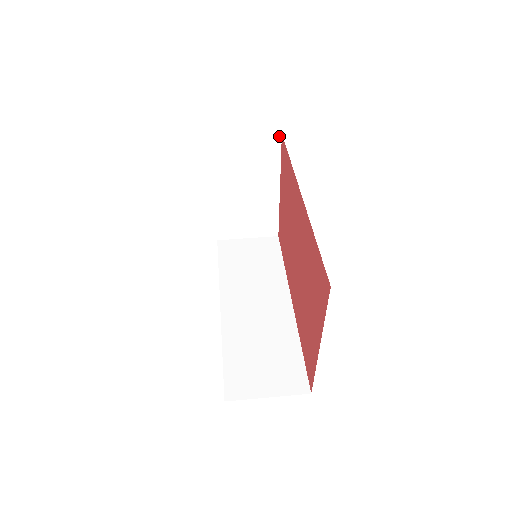
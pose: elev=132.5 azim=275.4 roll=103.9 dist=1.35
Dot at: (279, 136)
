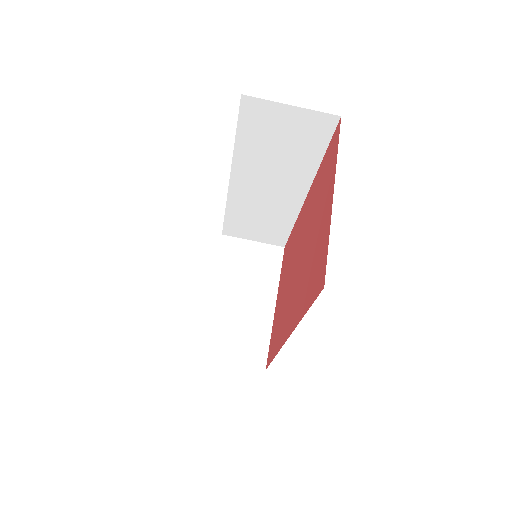
Dot at: occluded
